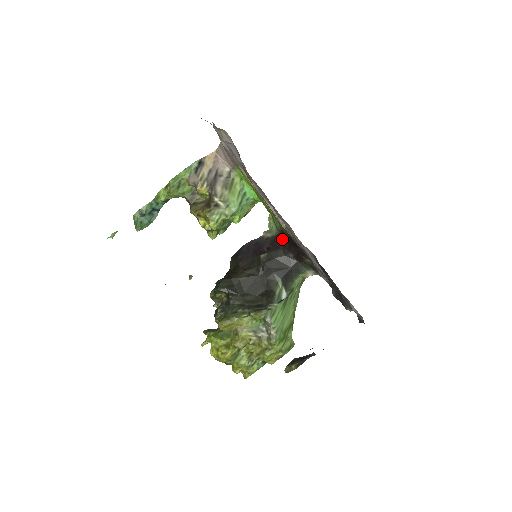
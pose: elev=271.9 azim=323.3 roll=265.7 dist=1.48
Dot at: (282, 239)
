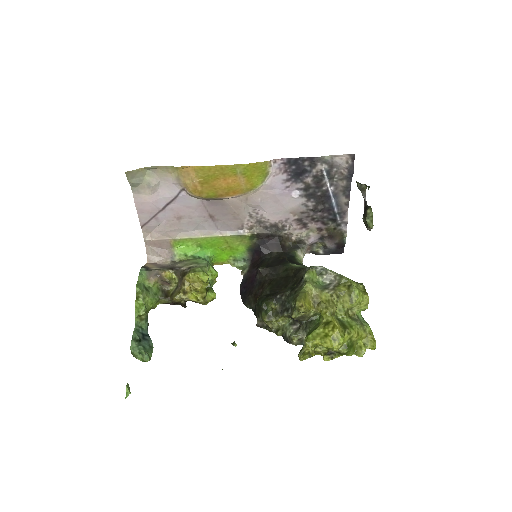
Dot at: (257, 258)
